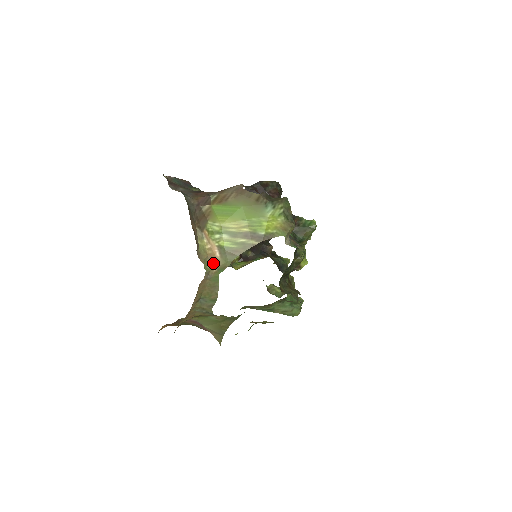
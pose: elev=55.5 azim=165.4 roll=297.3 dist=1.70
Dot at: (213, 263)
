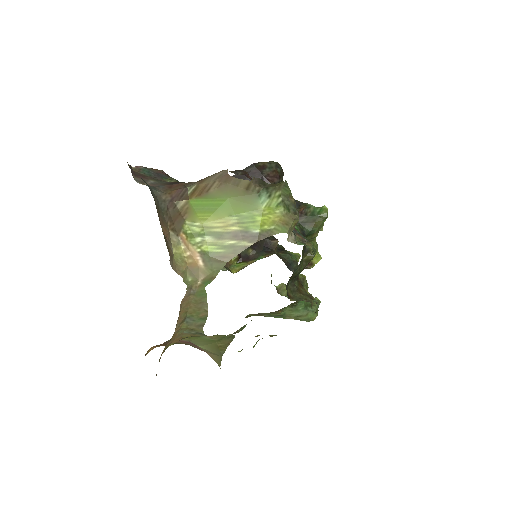
Dot at: (196, 274)
